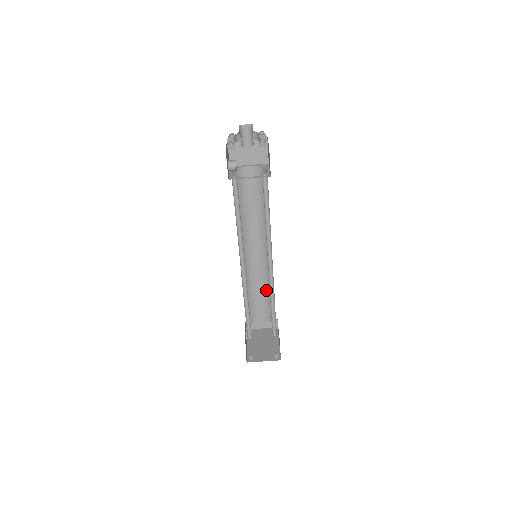
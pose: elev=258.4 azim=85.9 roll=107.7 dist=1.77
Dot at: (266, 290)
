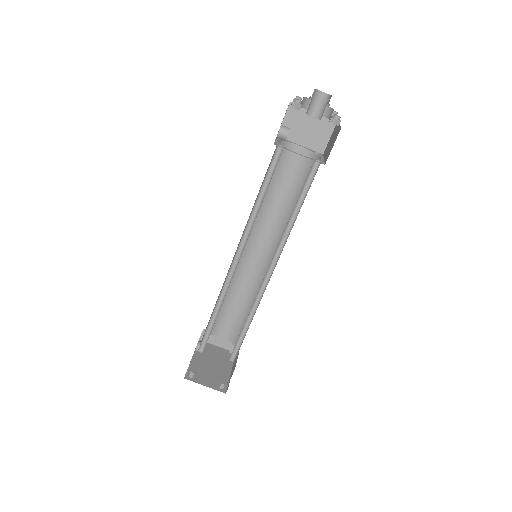
Dot at: (246, 303)
